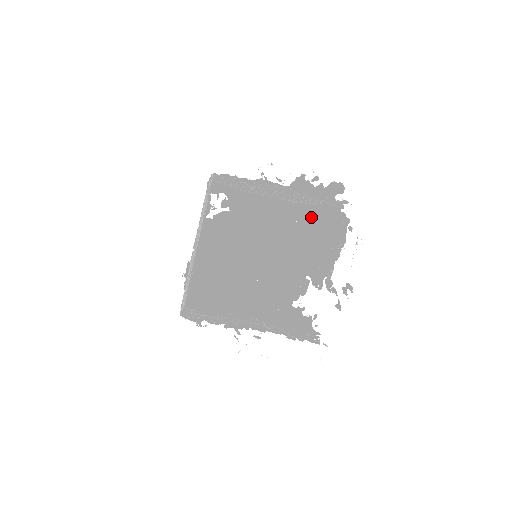
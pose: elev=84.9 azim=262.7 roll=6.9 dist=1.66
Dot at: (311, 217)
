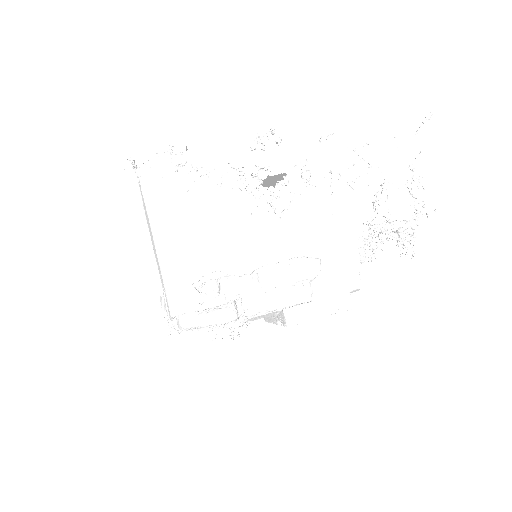
Dot at: occluded
